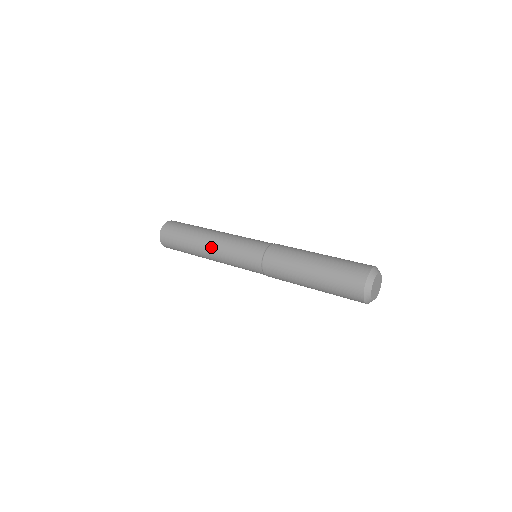
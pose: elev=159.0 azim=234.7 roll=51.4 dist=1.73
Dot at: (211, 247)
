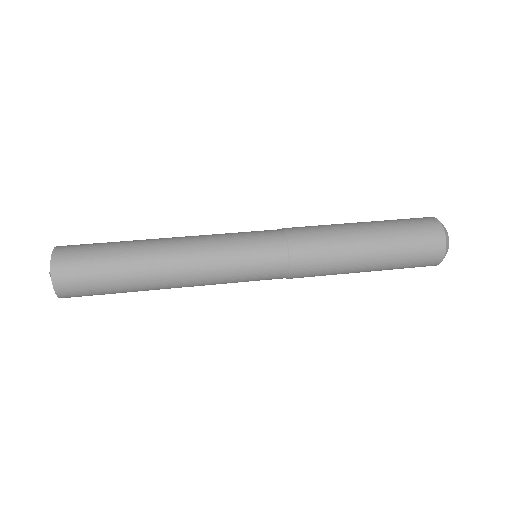
Dot at: occluded
